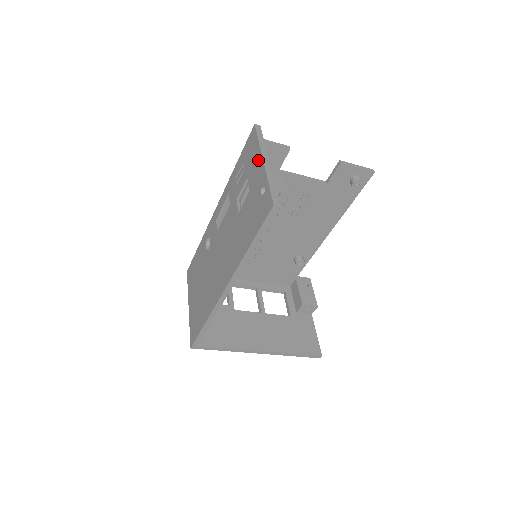
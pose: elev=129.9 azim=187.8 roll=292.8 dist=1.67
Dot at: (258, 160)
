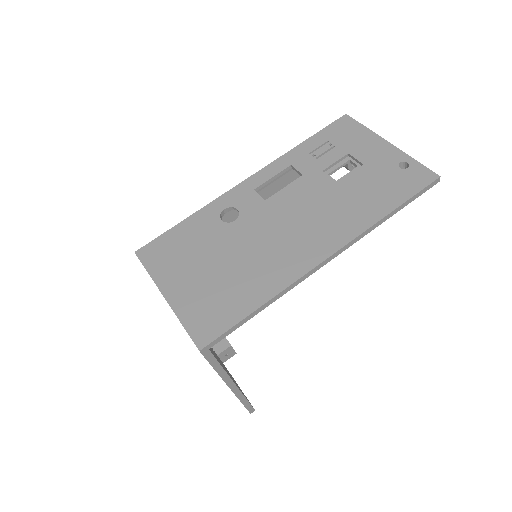
Dot at: (375, 141)
